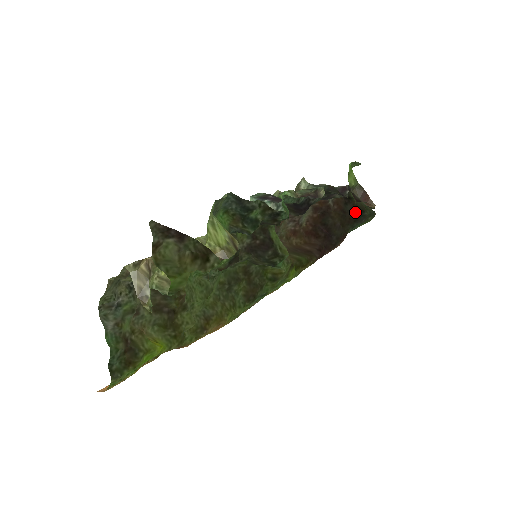
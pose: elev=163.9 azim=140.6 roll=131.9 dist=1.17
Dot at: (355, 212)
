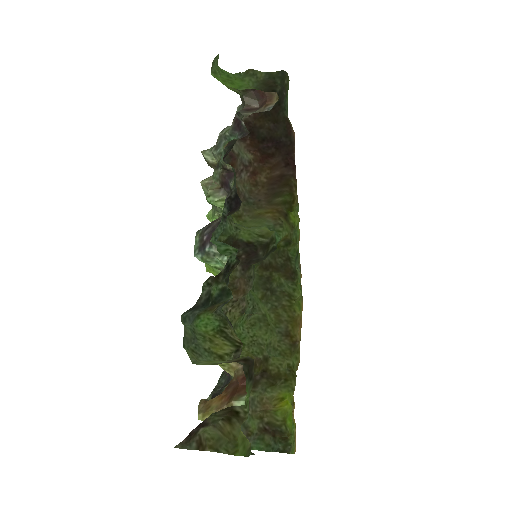
Dot at: occluded
